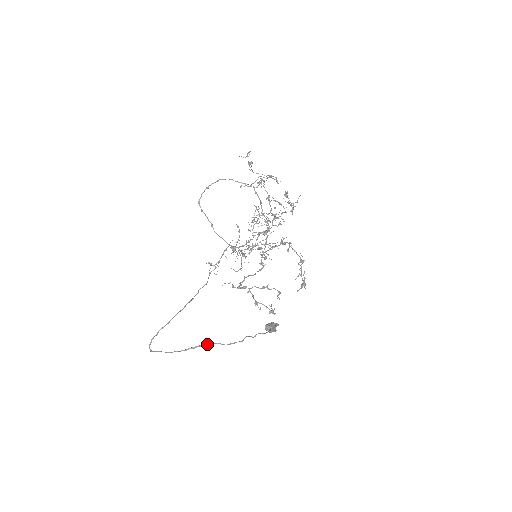
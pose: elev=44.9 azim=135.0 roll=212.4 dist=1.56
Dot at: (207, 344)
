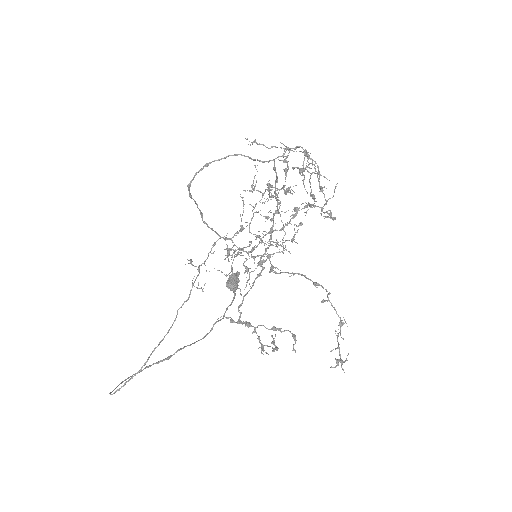
Dot at: occluded
